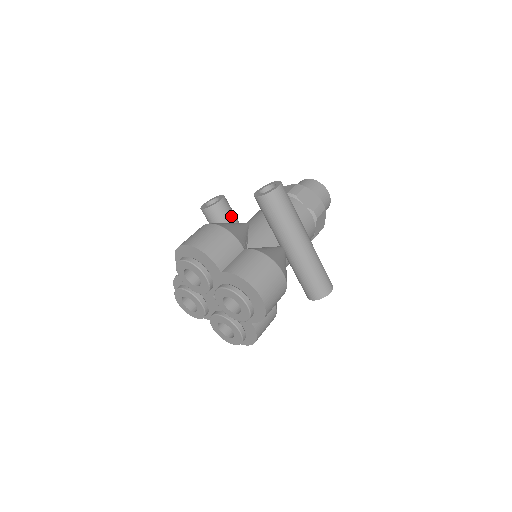
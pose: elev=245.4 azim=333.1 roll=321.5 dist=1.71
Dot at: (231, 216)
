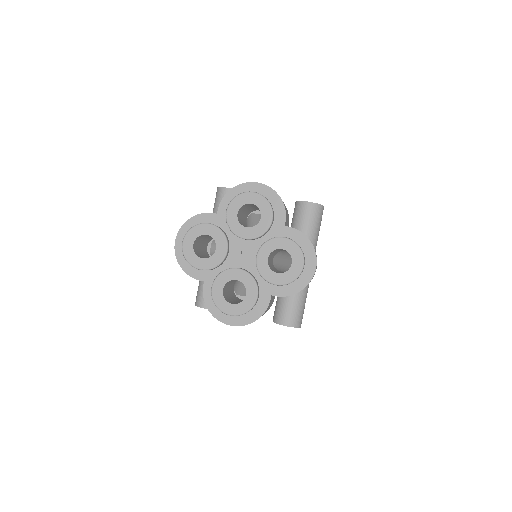
Dot at: occluded
